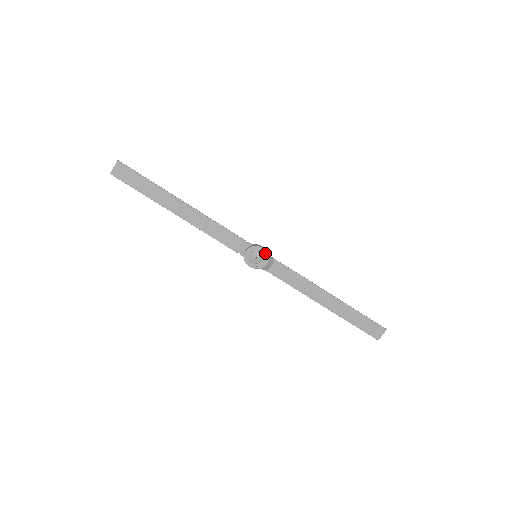
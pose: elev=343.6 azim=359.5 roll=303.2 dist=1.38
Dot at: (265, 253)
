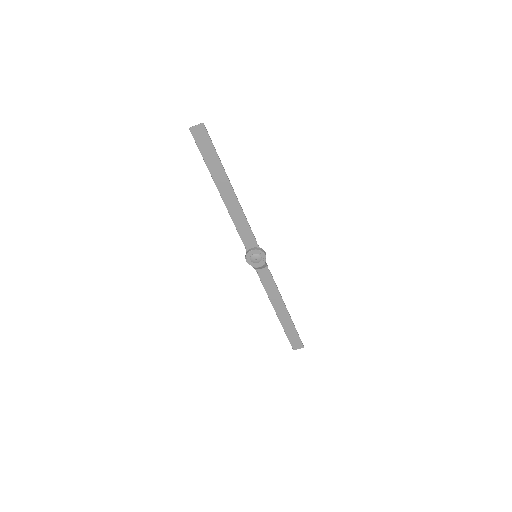
Dot at: (265, 260)
